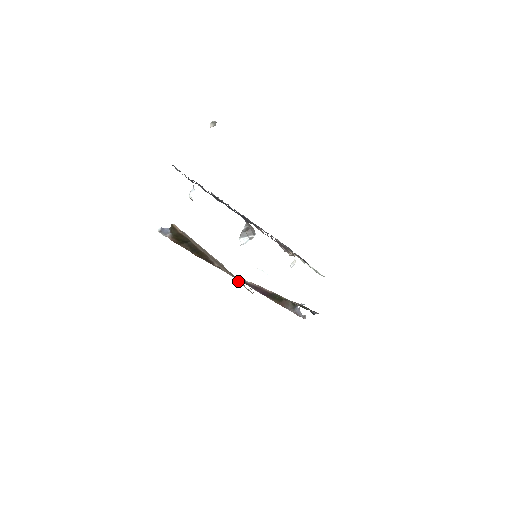
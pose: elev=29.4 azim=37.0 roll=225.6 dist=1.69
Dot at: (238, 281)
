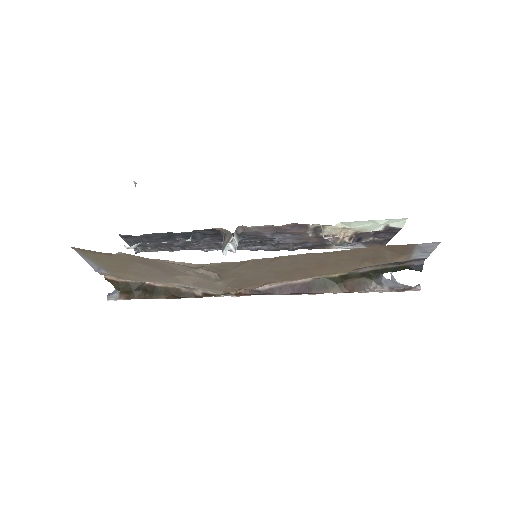
Dot at: (167, 265)
